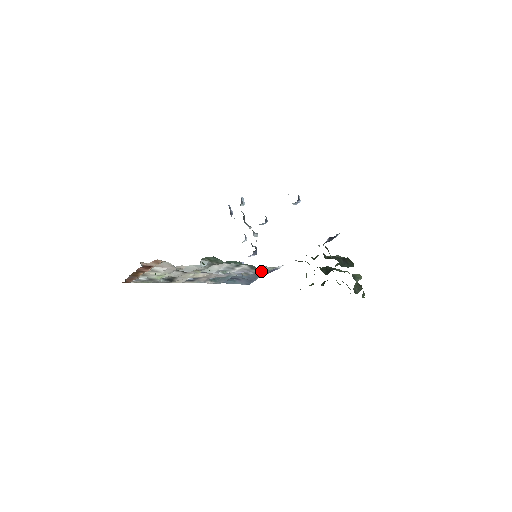
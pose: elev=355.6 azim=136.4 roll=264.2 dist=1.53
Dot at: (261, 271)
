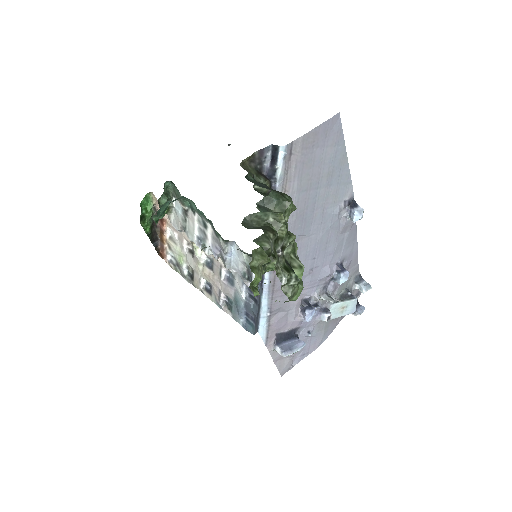
Dot at: (246, 271)
